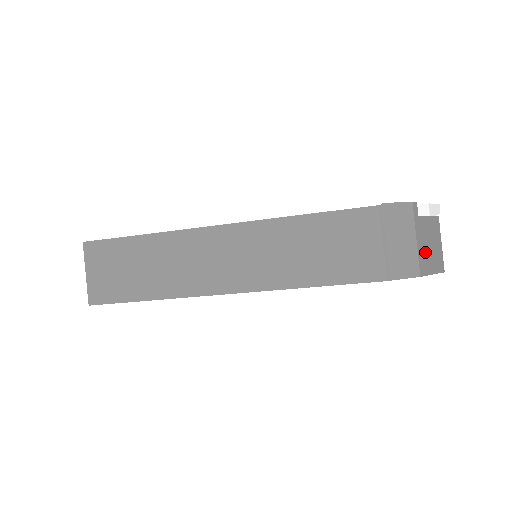
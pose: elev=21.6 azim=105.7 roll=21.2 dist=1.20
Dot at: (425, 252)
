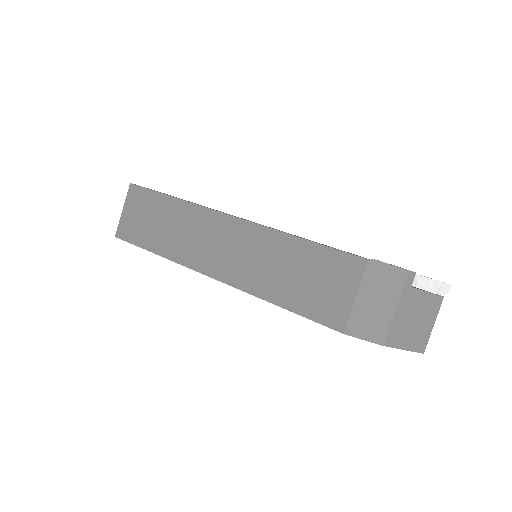
Dot at: (403, 325)
